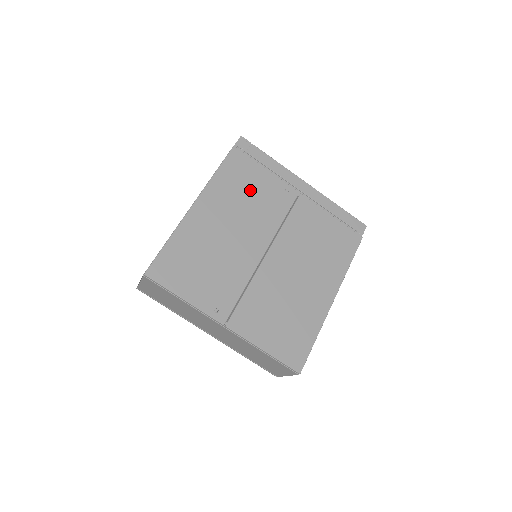
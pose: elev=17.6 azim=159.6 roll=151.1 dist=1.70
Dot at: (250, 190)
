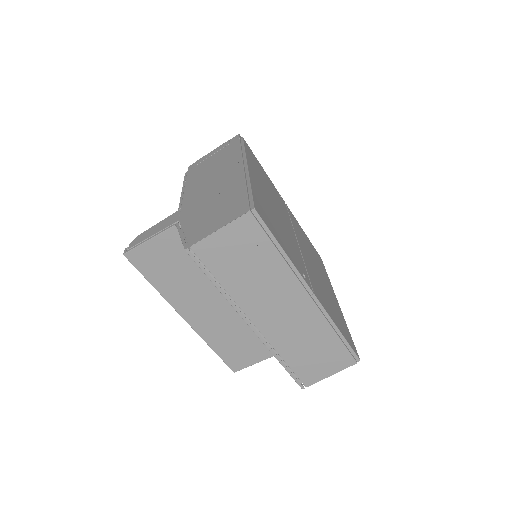
Dot at: (266, 180)
